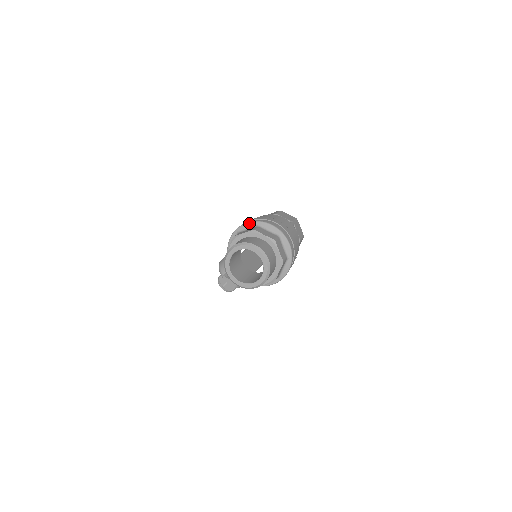
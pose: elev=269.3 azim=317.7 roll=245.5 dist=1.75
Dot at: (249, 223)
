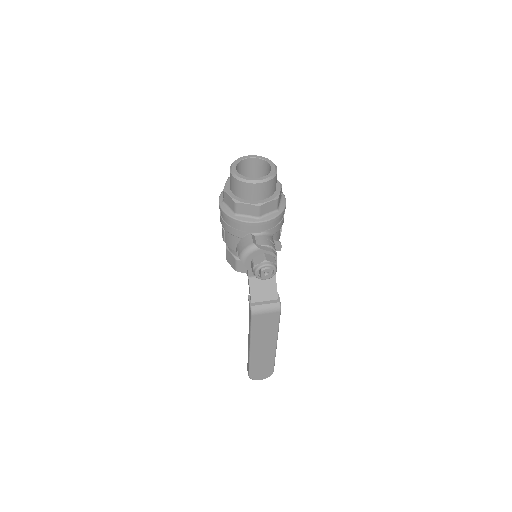
Dot at: (221, 193)
